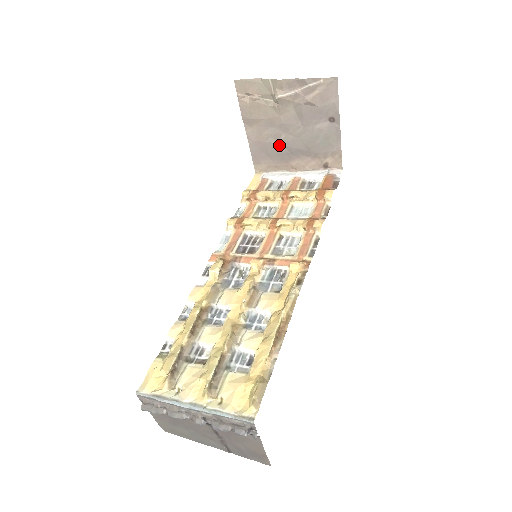
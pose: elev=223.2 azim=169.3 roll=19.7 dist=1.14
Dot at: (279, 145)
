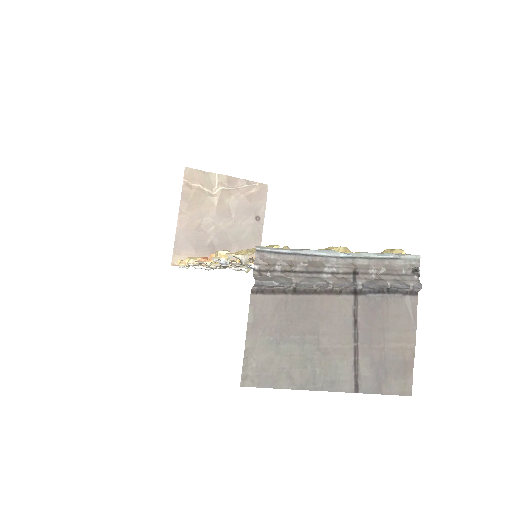
Dot at: (206, 236)
